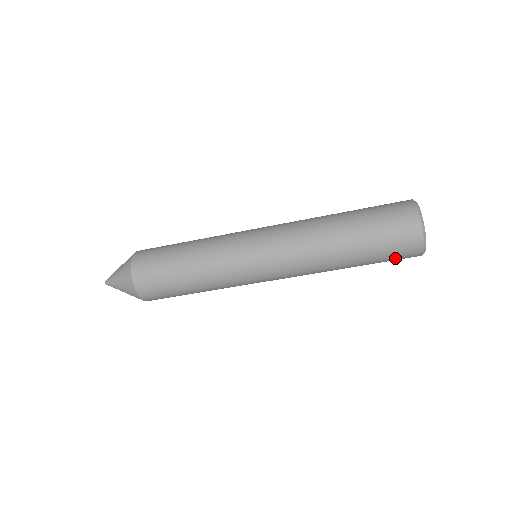
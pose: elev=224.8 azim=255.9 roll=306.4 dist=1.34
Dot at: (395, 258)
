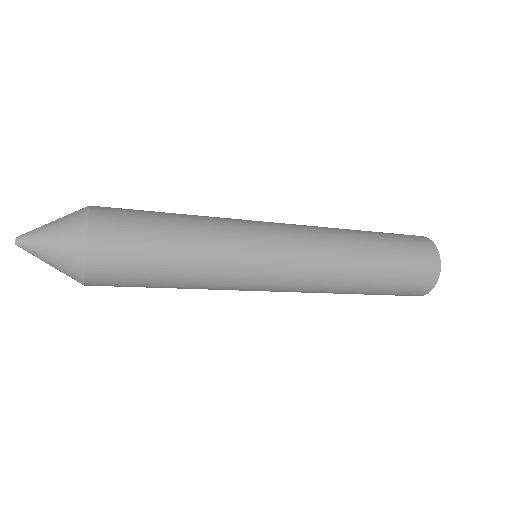
Dot at: (397, 295)
